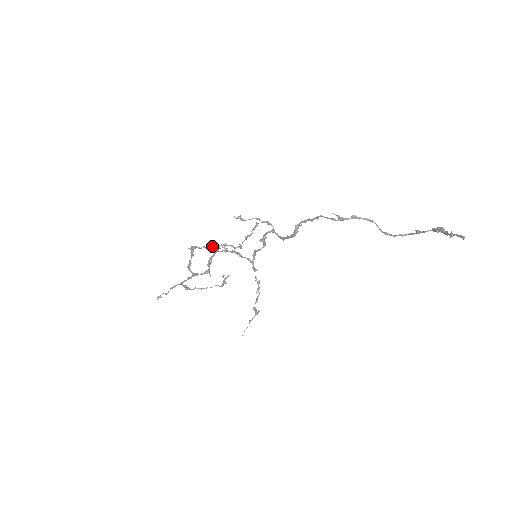
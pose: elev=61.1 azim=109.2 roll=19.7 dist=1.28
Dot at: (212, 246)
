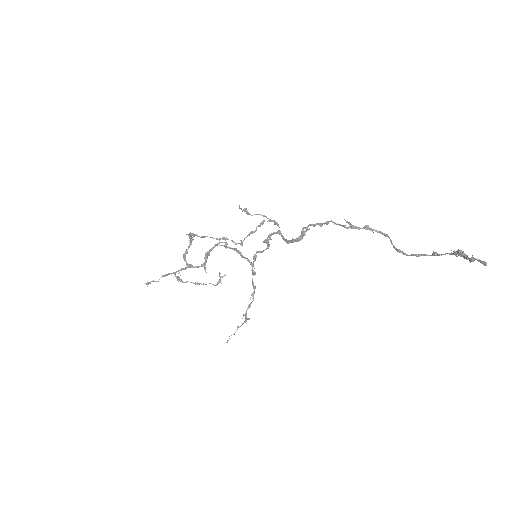
Dot at: (212, 237)
